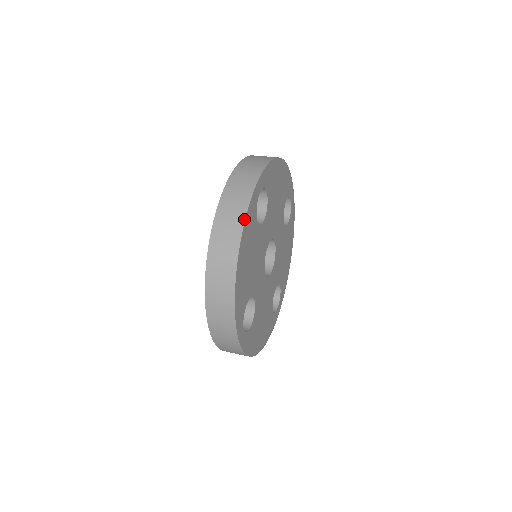
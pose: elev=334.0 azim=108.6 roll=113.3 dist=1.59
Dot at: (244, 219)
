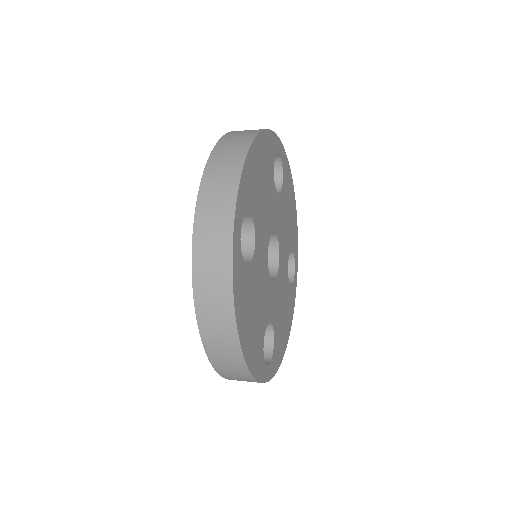
Dot at: (232, 296)
